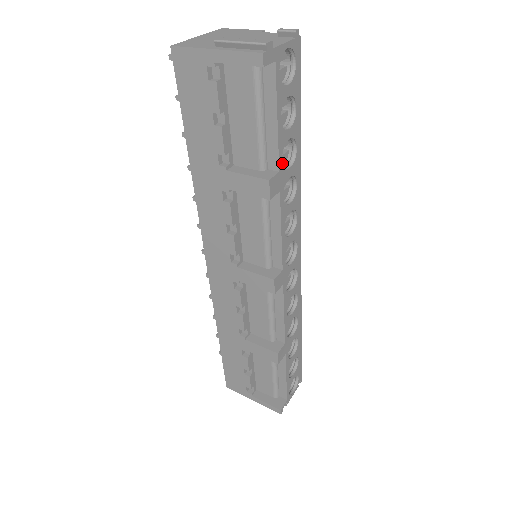
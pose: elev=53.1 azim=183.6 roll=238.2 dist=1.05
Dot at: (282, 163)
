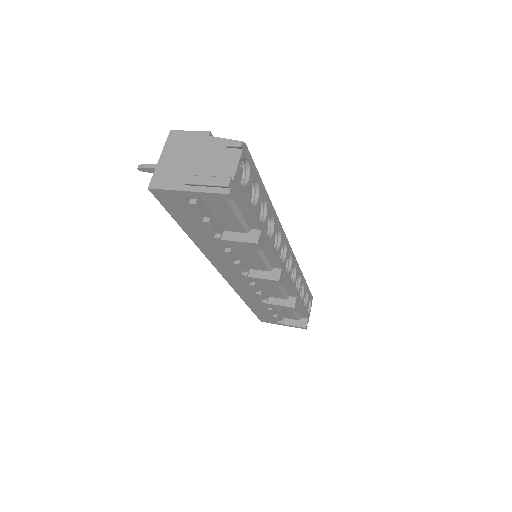
Dot at: (259, 215)
